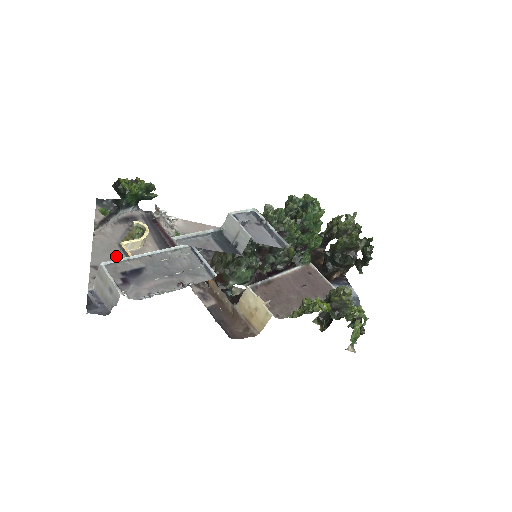
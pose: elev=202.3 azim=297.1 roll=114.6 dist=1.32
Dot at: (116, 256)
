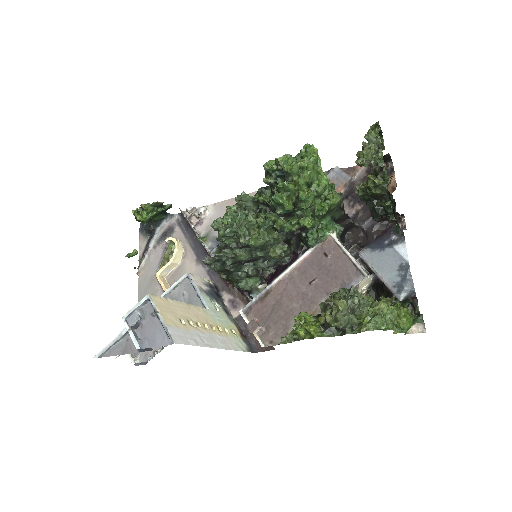
Dot at: (155, 291)
